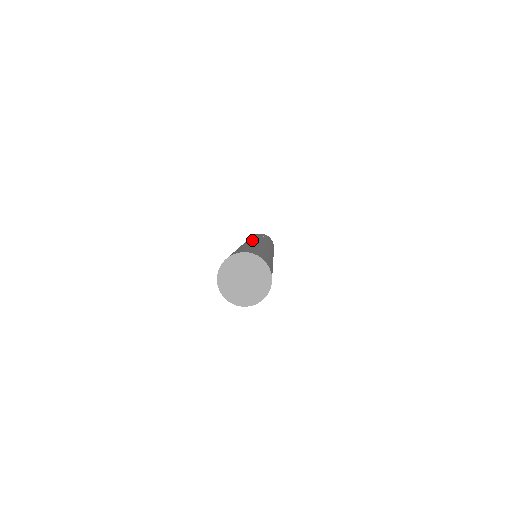
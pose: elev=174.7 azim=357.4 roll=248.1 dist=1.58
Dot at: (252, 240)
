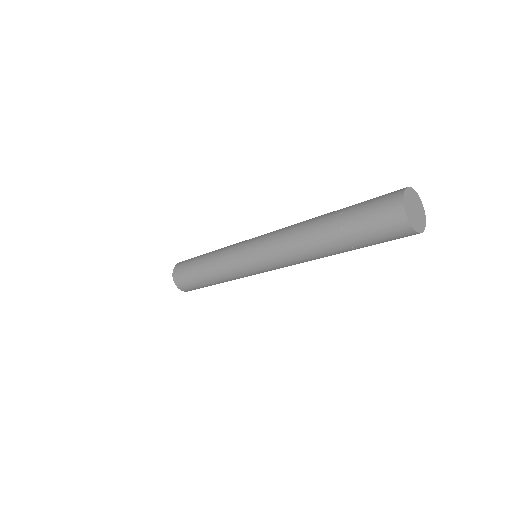
Dot at: (276, 230)
